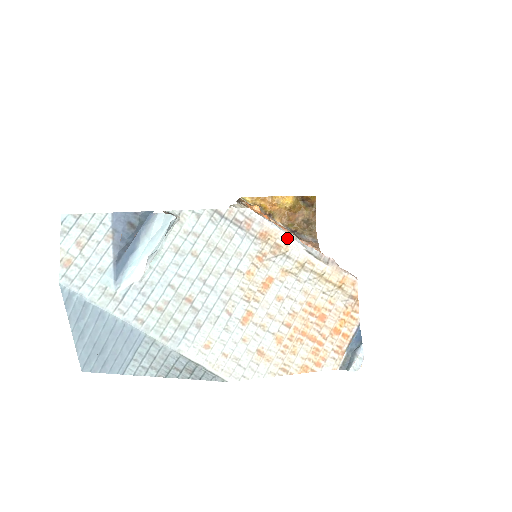
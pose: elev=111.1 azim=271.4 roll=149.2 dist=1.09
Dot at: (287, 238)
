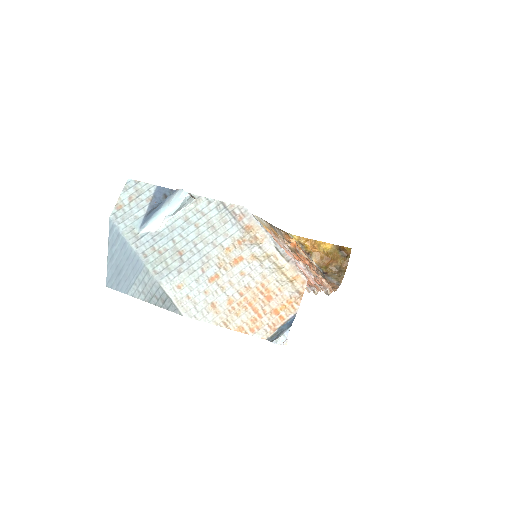
Dot at: (265, 235)
